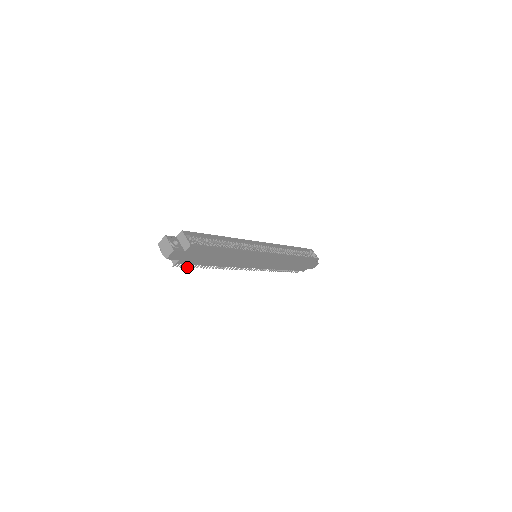
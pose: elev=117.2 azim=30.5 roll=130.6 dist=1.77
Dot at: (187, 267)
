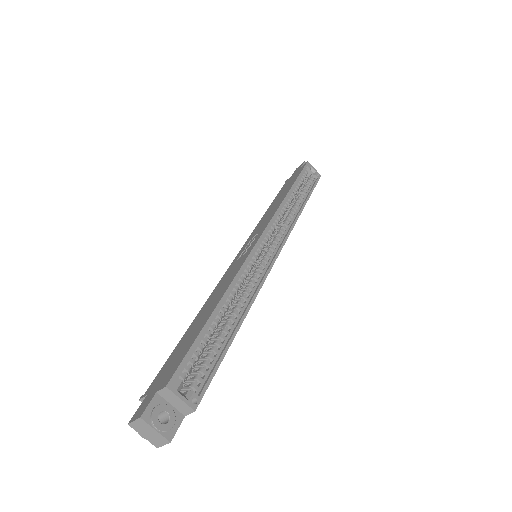
Dot at: occluded
